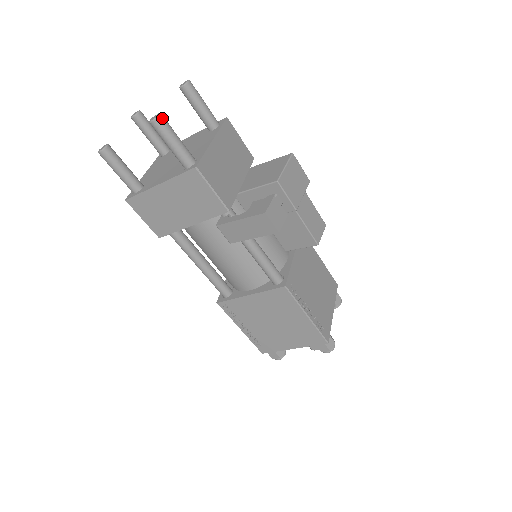
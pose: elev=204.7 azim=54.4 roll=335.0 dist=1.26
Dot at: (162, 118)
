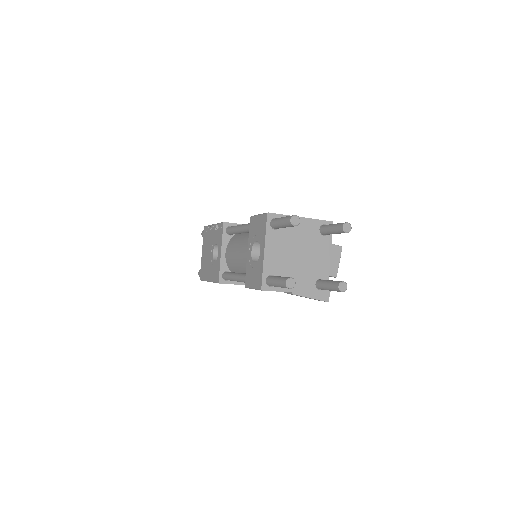
Dot at: (346, 287)
